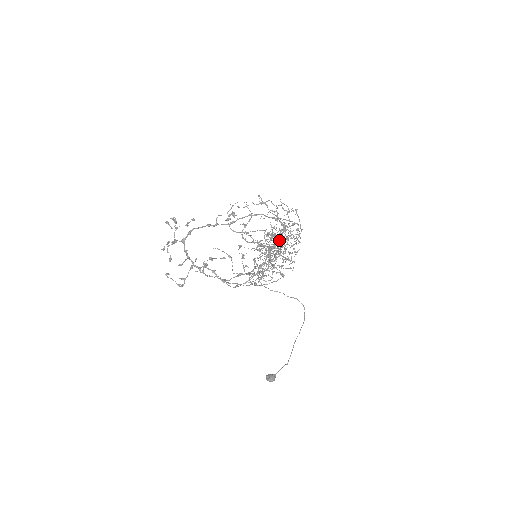
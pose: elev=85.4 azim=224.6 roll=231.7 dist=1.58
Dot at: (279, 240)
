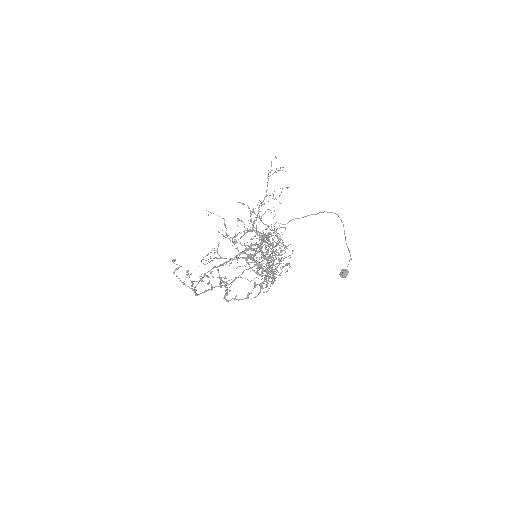
Dot at: (268, 175)
